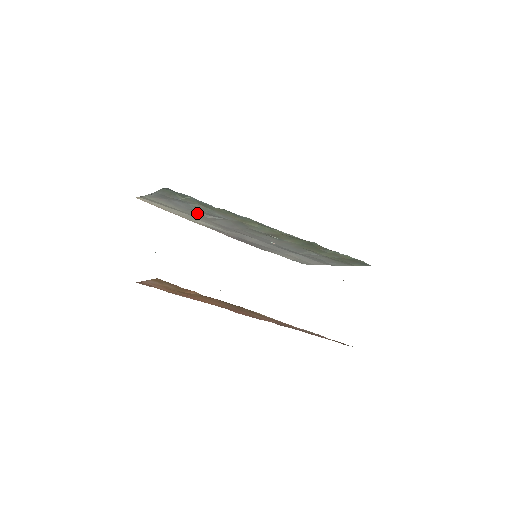
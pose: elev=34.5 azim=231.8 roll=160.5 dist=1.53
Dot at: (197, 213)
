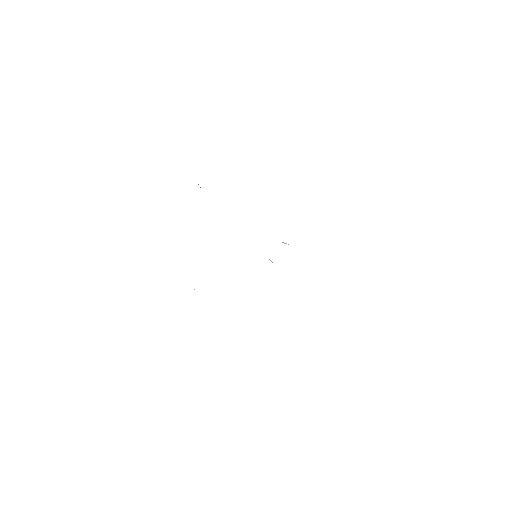
Dot at: occluded
